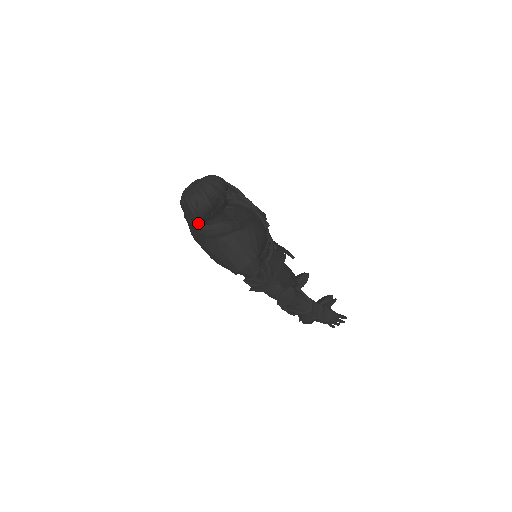
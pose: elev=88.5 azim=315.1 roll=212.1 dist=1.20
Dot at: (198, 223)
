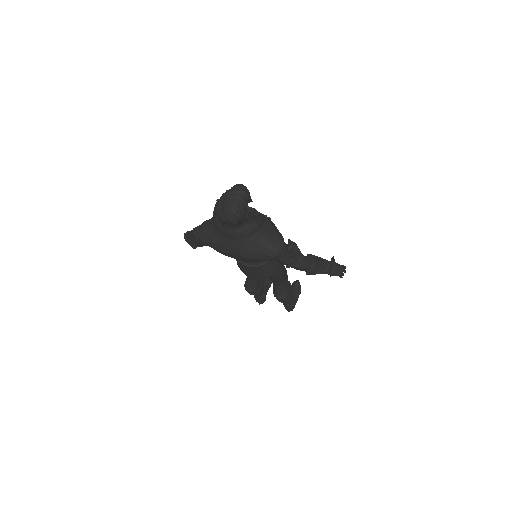
Dot at: occluded
